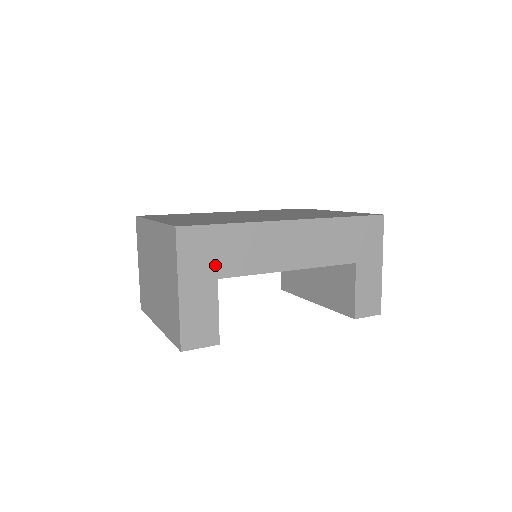
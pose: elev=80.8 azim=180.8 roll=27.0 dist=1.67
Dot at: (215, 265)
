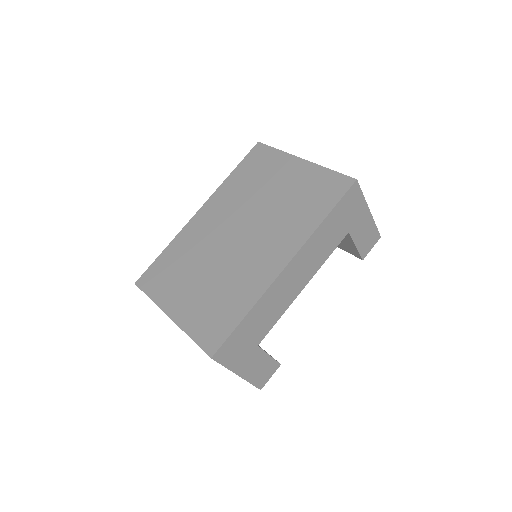
Dot at: (251, 343)
